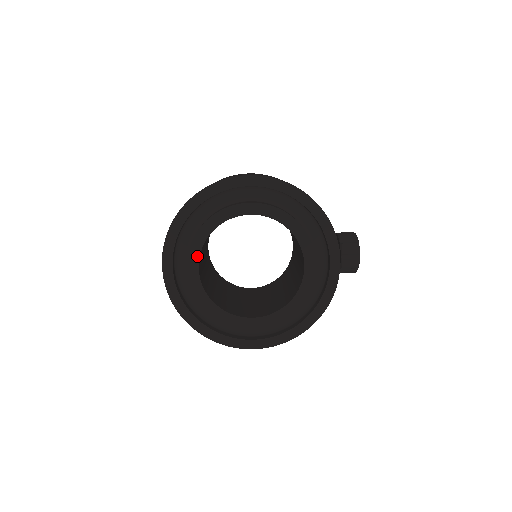
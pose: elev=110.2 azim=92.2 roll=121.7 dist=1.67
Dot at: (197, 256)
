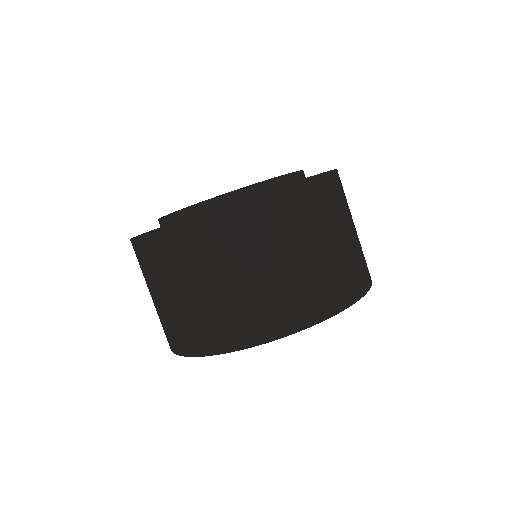
Dot at: occluded
